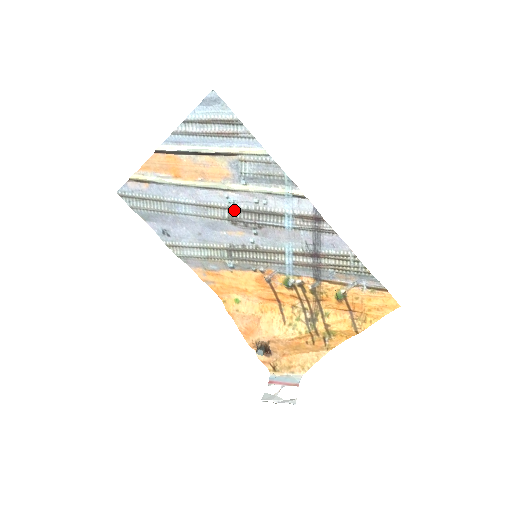
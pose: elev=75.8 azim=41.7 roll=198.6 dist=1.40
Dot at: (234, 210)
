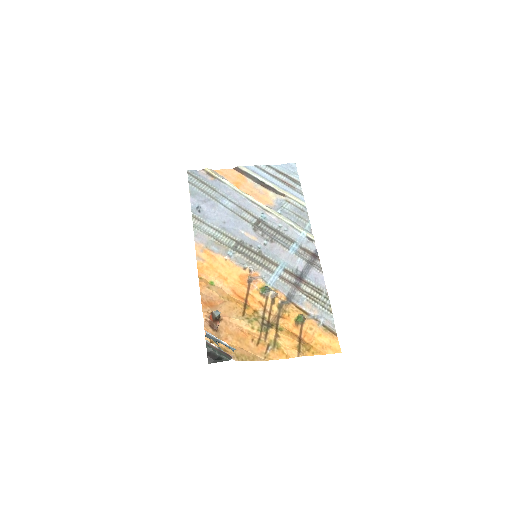
Dot at: (262, 222)
